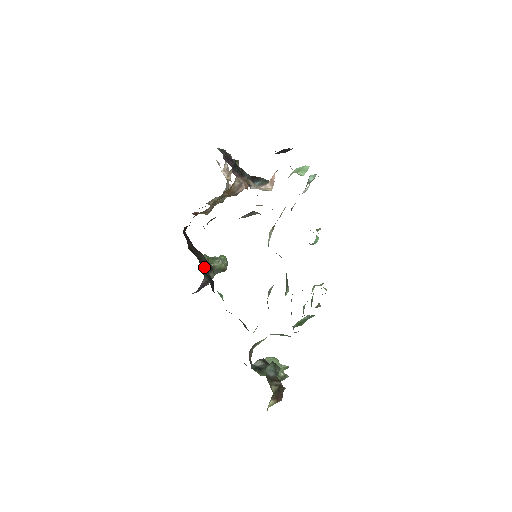
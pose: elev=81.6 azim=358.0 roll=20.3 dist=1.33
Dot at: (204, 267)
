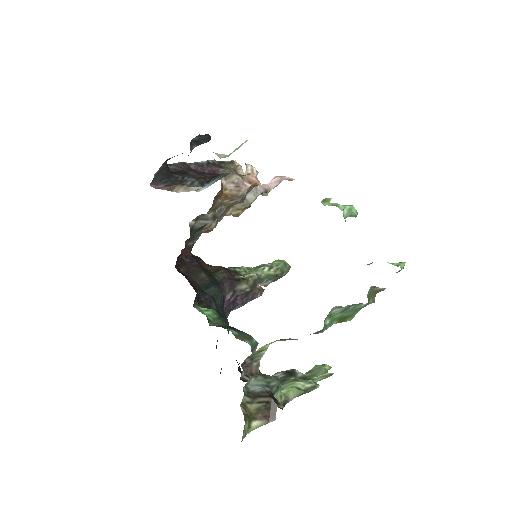
Dot at: (207, 284)
